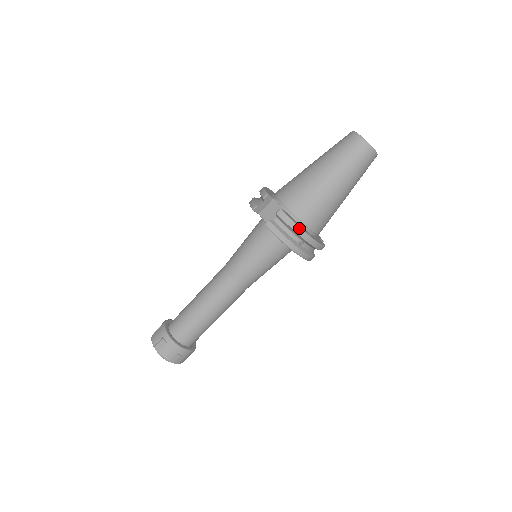
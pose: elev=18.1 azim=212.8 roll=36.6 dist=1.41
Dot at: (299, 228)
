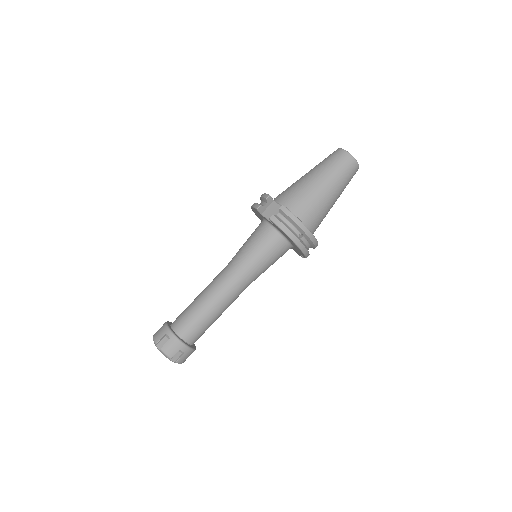
Dot at: (300, 221)
